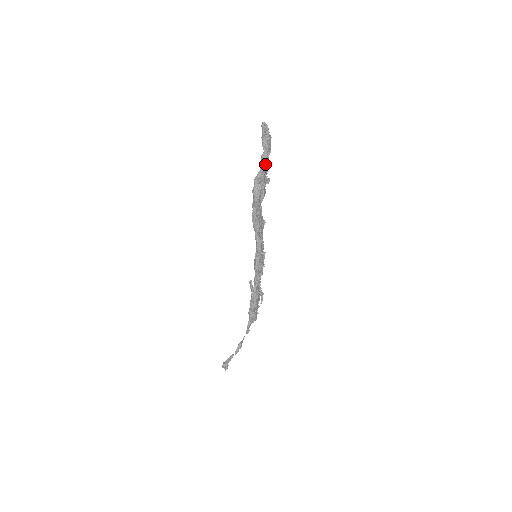
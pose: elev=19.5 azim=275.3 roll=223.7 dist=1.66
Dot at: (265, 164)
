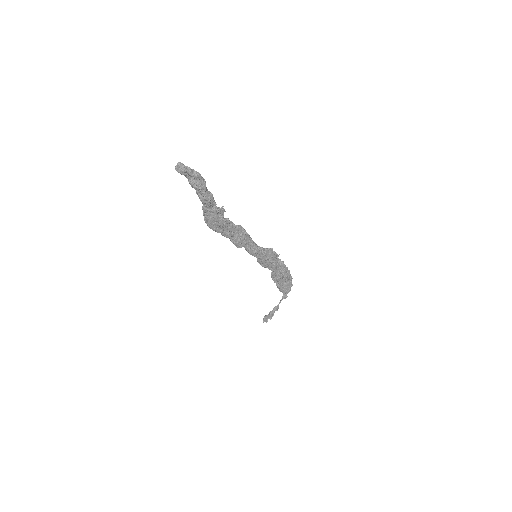
Dot at: (203, 202)
